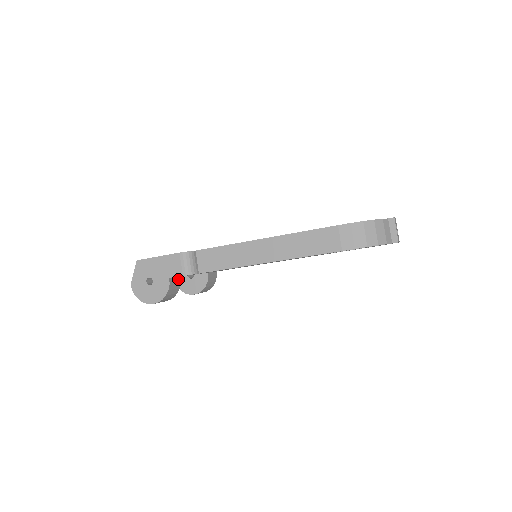
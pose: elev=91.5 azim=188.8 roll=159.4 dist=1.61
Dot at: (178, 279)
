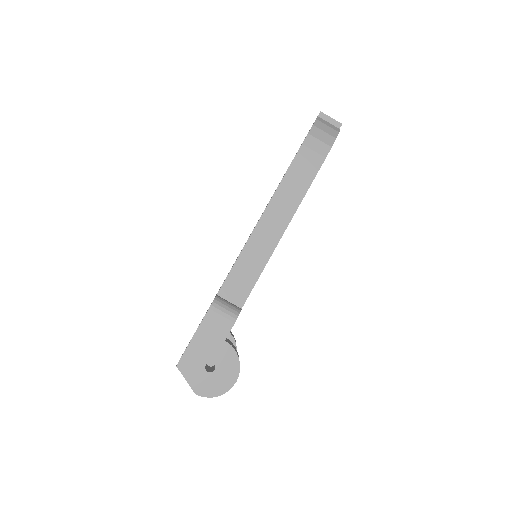
Dot at: occluded
